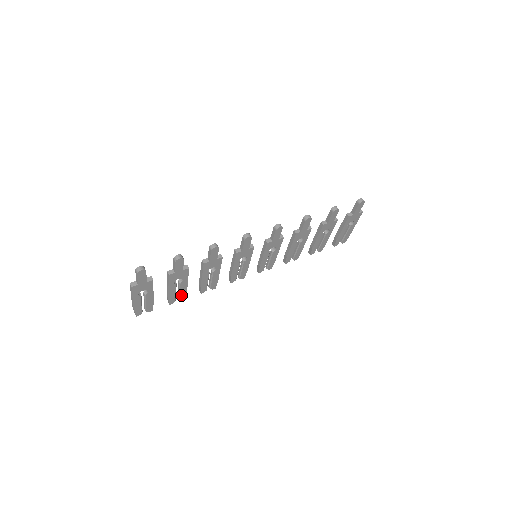
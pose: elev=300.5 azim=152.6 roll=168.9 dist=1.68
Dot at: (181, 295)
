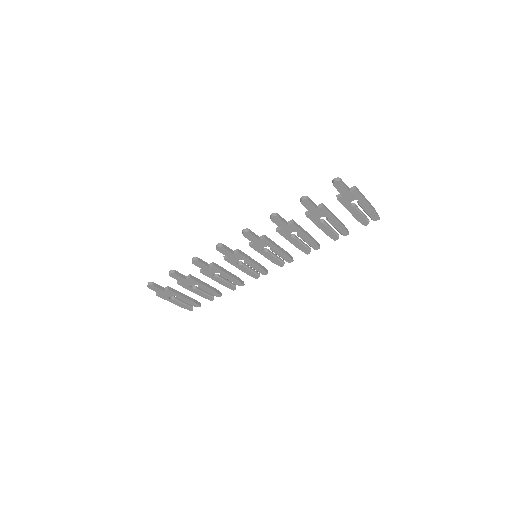
Dot at: (213, 294)
